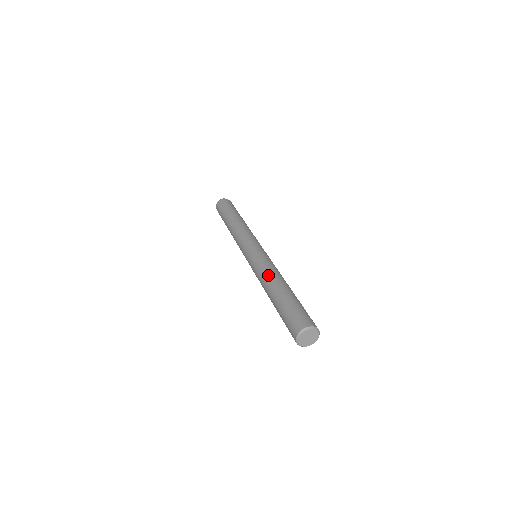
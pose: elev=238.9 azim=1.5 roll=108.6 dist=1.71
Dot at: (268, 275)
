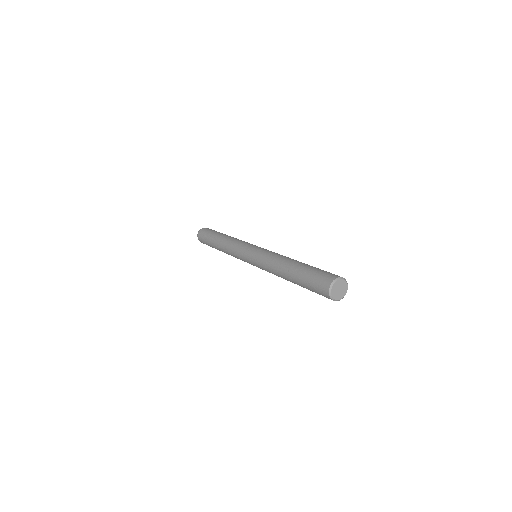
Dot at: (274, 271)
